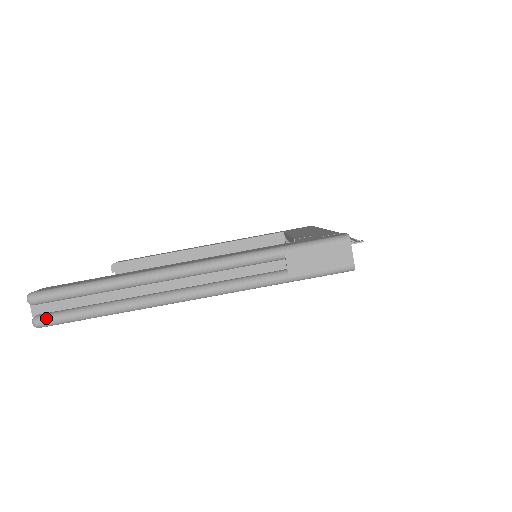
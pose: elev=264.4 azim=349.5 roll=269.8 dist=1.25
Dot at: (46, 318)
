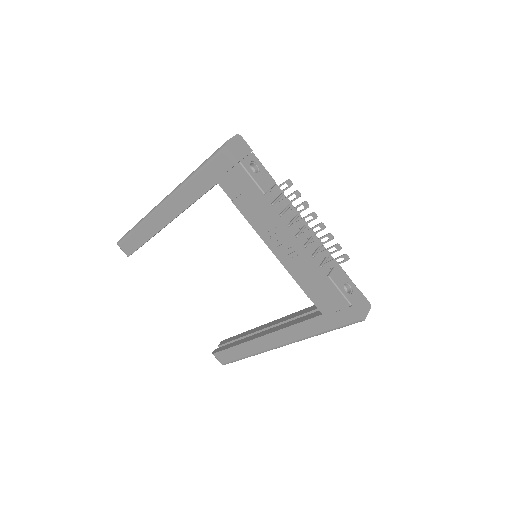
Dot at: occluded
